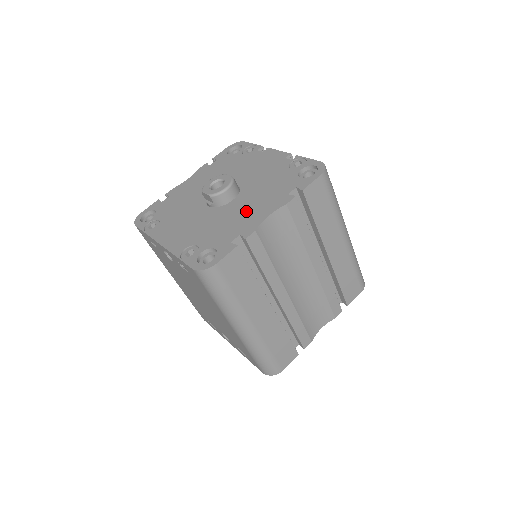
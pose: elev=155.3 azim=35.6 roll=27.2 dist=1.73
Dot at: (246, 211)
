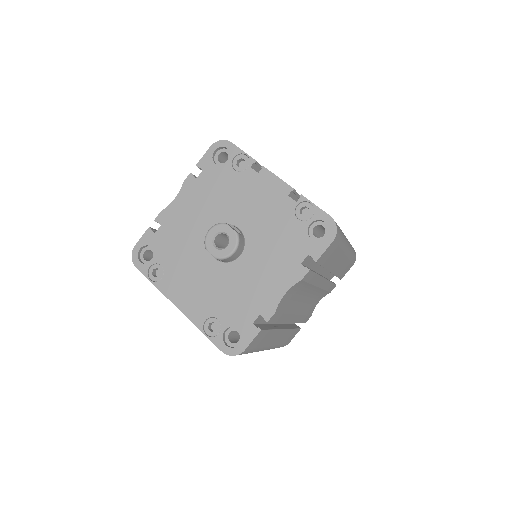
Dot at: (259, 279)
